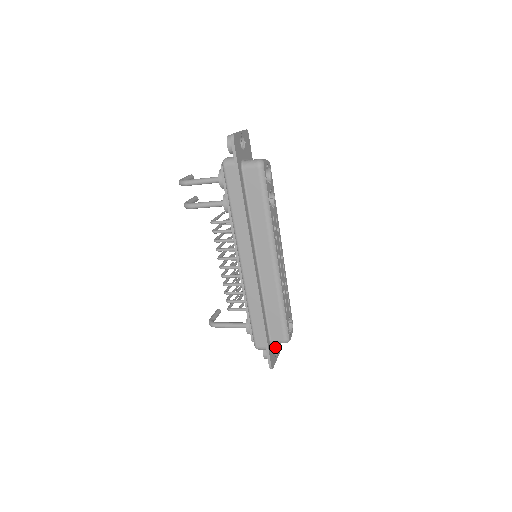
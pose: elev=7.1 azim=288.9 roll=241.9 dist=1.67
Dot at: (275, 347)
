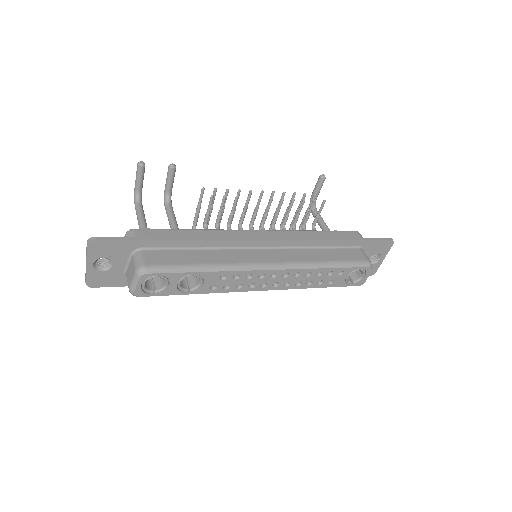
Dot at: (374, 254)
